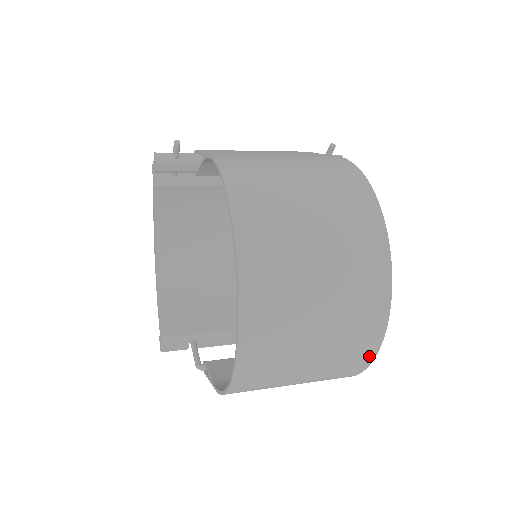
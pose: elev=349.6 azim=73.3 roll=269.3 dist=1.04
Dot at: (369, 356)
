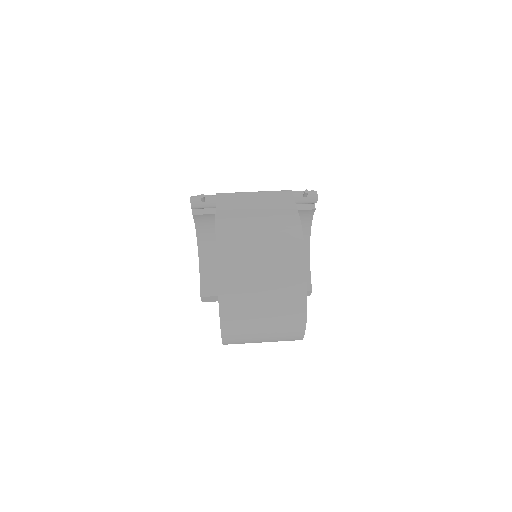
Dot at: (300, 336)
